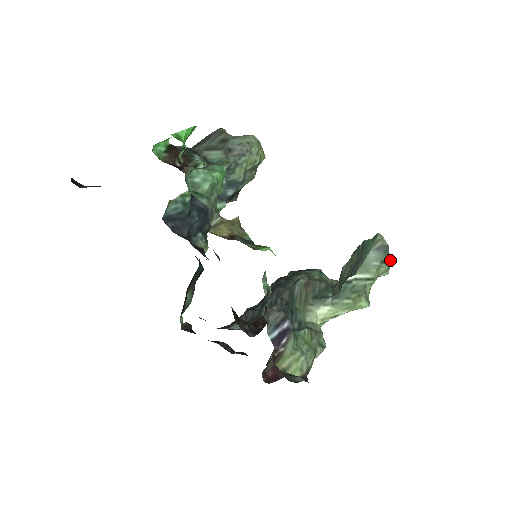
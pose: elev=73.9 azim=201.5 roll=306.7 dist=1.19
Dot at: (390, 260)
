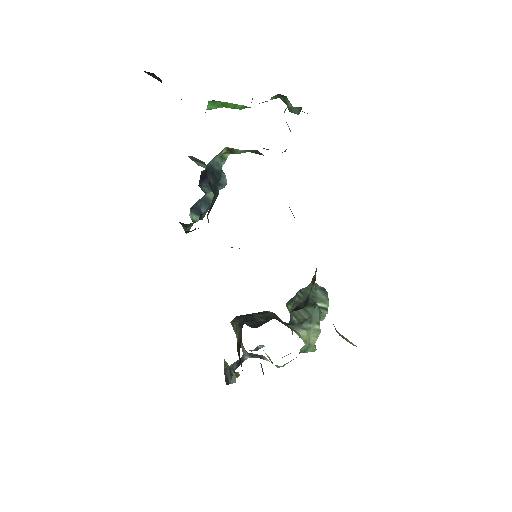
Dot at: occluded
